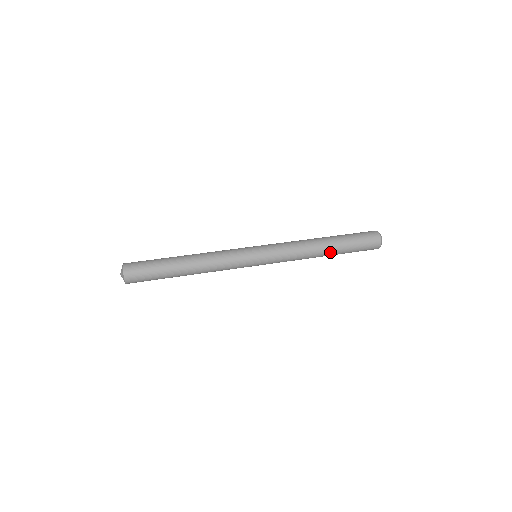
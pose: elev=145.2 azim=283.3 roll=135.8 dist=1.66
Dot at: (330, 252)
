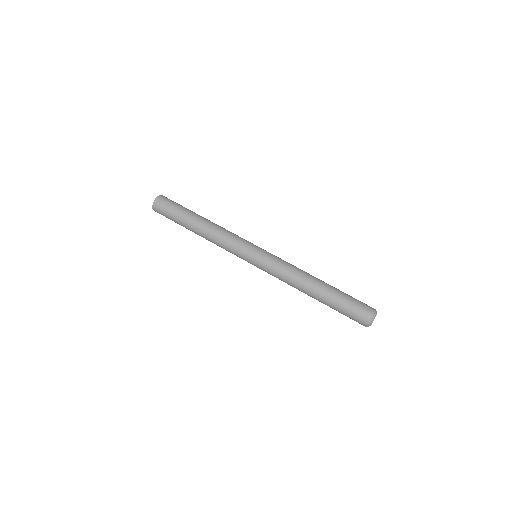
Dot at: occluded
